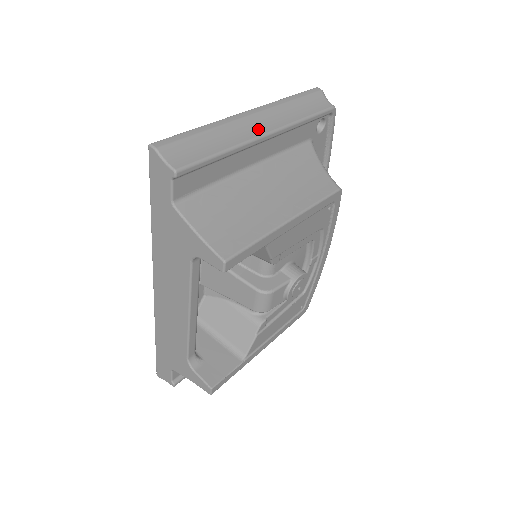
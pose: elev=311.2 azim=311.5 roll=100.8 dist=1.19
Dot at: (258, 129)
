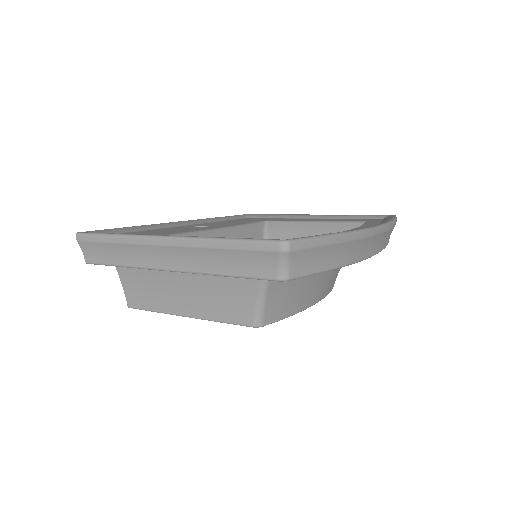
Dot at: (161, 261)
